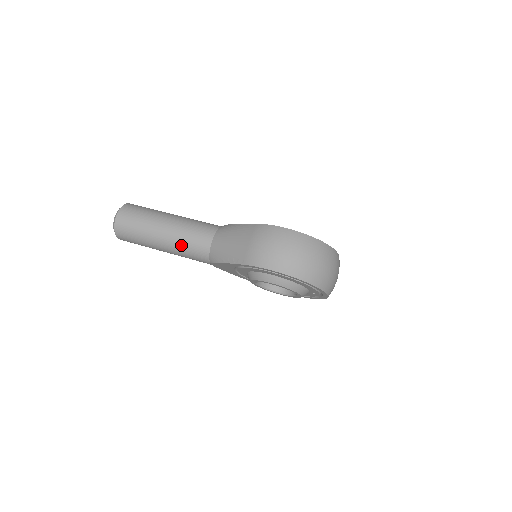
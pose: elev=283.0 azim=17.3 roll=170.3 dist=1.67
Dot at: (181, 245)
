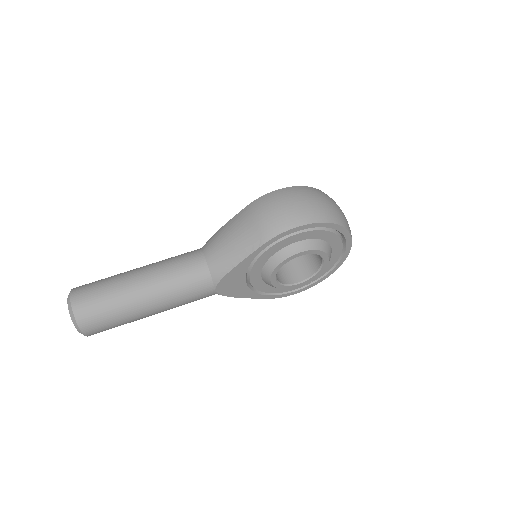
Dot at: (172, 285)
